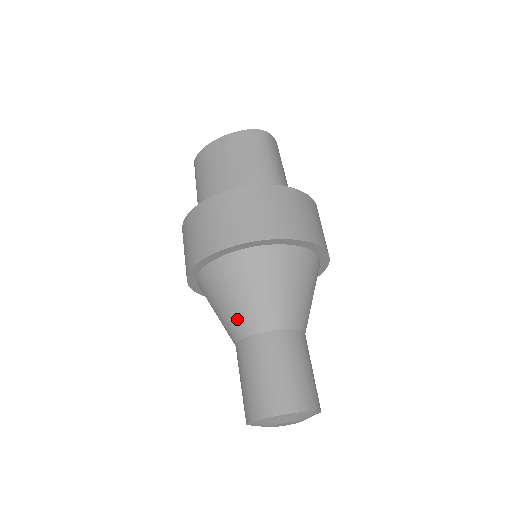
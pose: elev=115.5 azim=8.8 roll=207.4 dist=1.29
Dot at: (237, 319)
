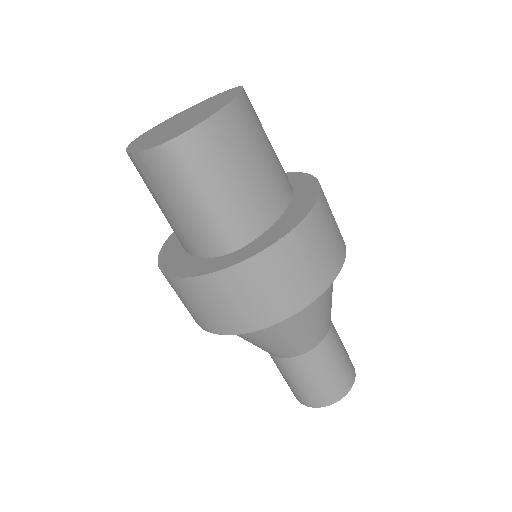
Dot at: occluded
